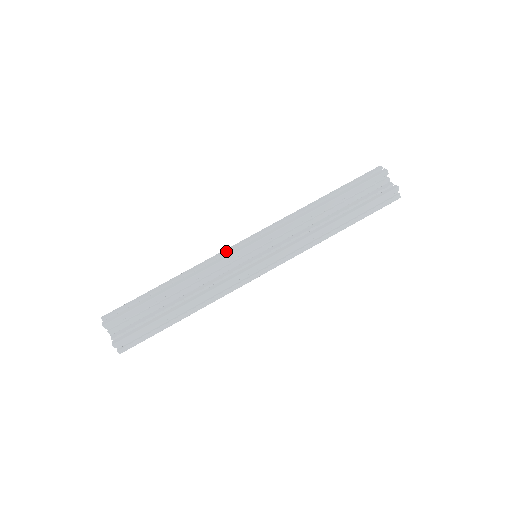
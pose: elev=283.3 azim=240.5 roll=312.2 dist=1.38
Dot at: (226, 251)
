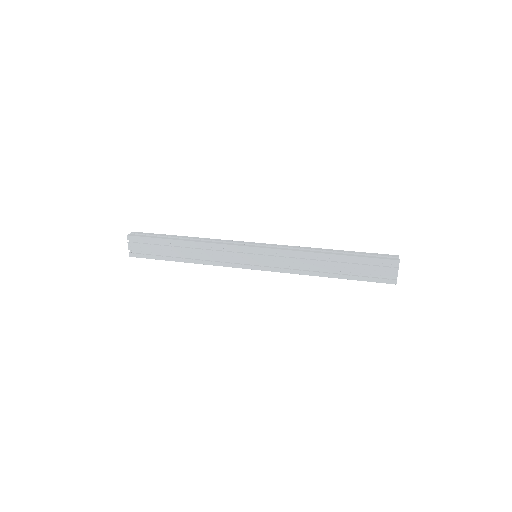
Dot at: occluded
